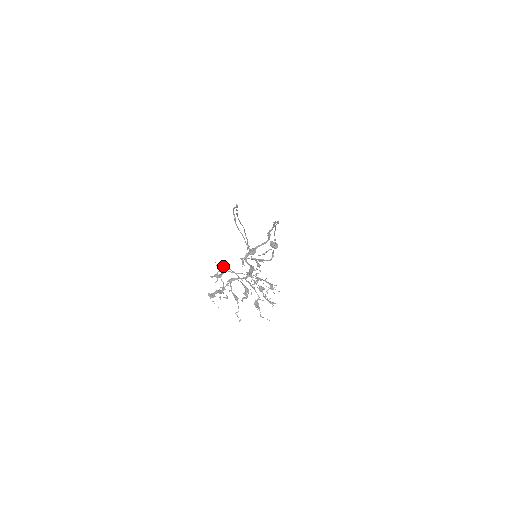
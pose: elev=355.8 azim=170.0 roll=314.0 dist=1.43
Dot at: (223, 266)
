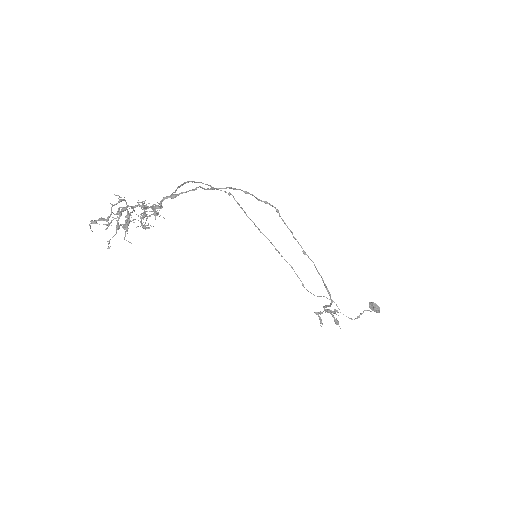
Dot at: (119, 197)
